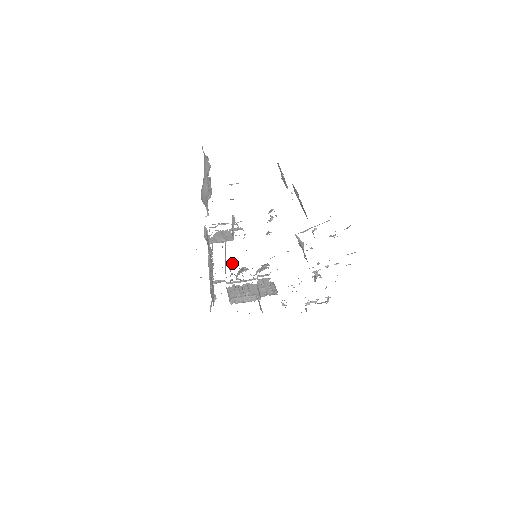
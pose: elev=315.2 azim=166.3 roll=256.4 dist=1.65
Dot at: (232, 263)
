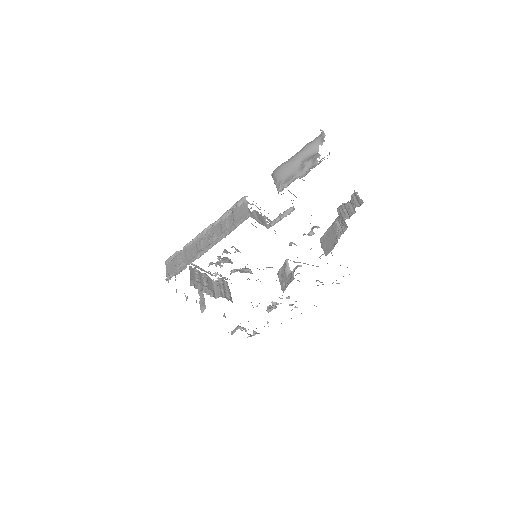
Dot at: occluded
